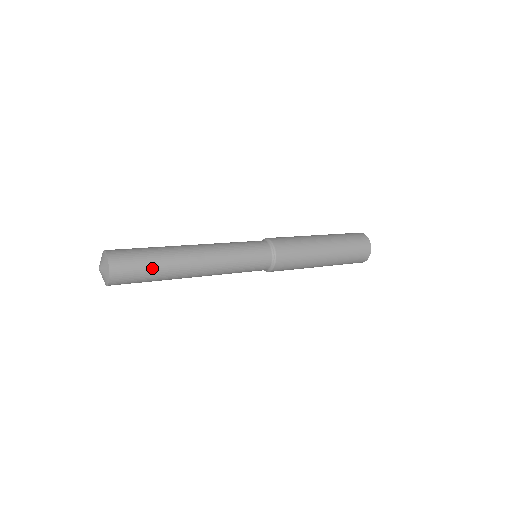
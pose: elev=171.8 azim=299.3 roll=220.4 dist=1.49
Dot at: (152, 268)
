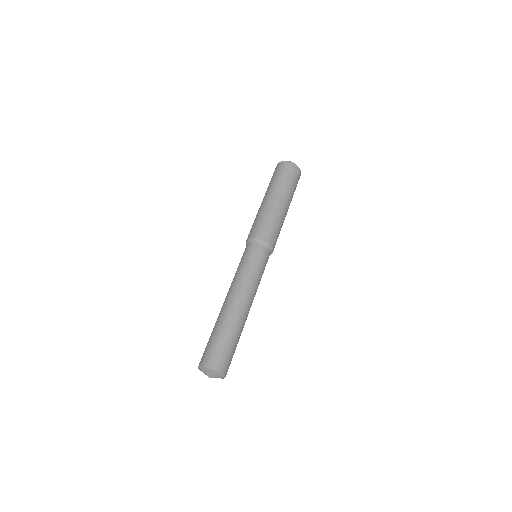
Dot at: (233, 341)
